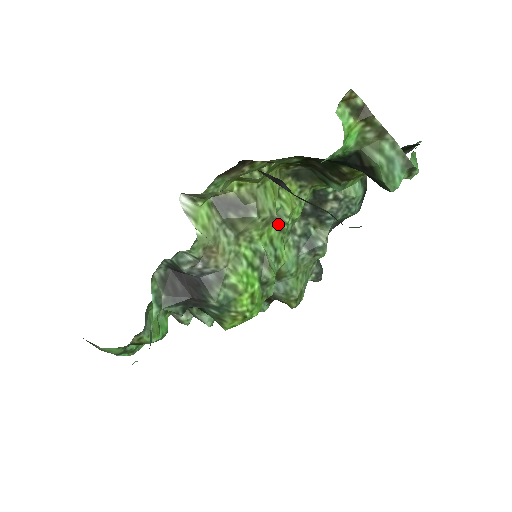
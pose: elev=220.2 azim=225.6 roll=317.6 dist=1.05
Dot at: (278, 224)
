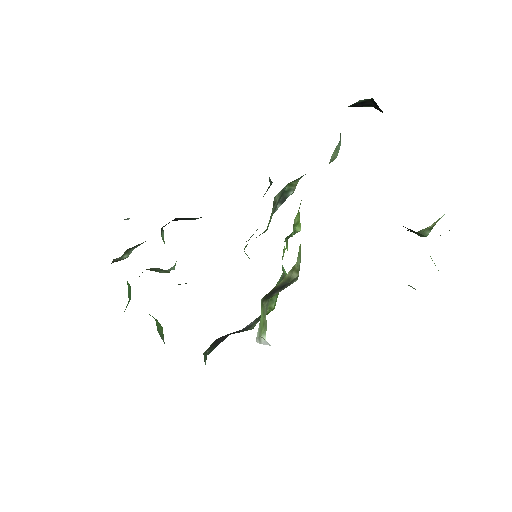
Dot at: (287, 240)
